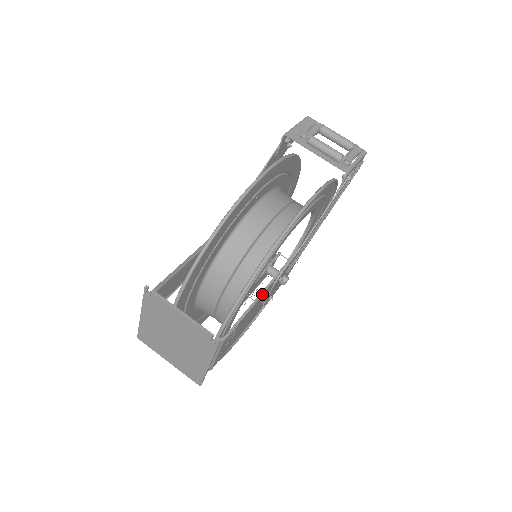
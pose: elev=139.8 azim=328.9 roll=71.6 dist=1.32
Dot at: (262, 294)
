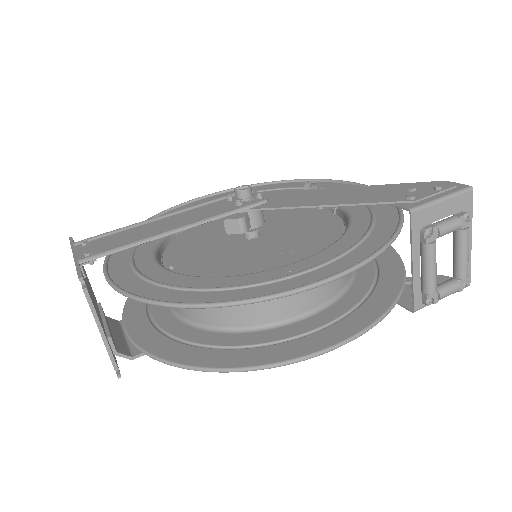
Dot at: occluded
